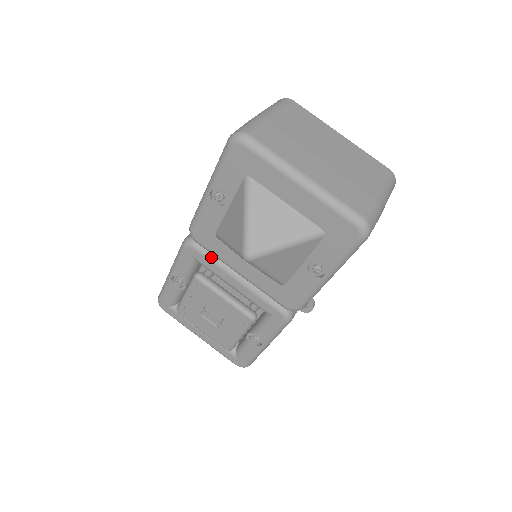
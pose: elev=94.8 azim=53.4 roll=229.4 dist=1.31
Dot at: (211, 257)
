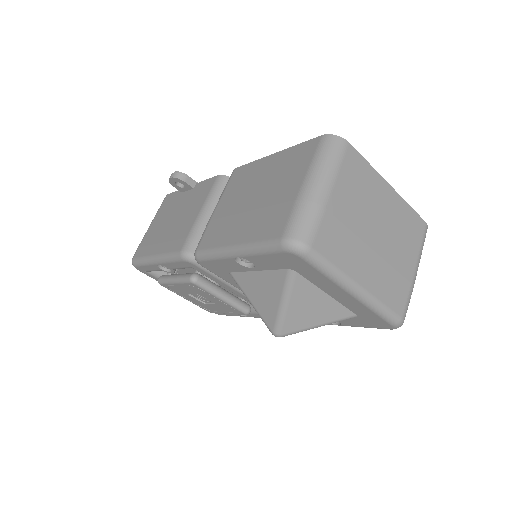
Dot at: (214, 274)
